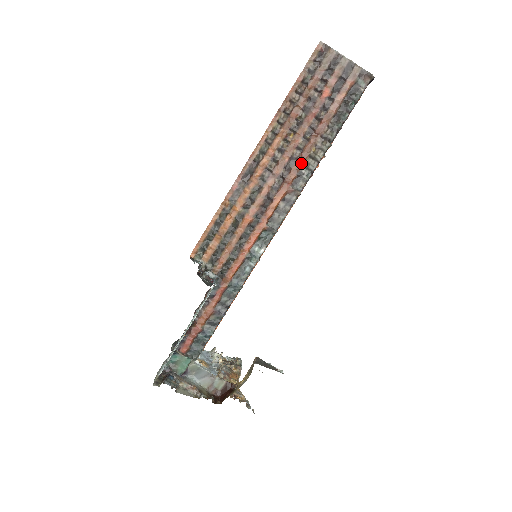
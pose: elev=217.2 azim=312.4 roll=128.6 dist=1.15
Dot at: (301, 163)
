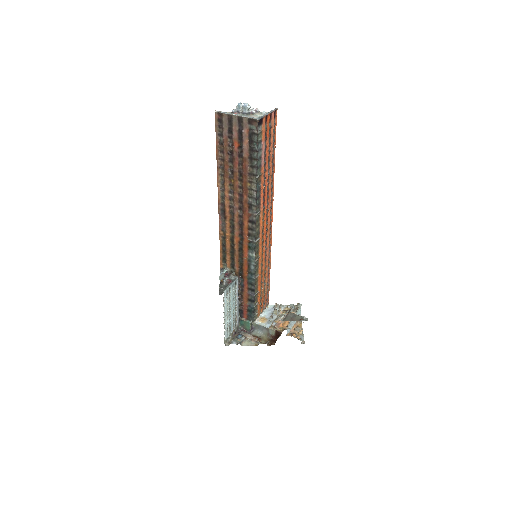
Dot at: (246, 196)
